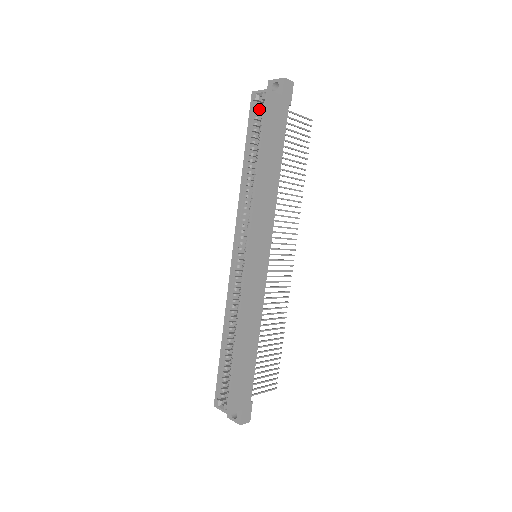
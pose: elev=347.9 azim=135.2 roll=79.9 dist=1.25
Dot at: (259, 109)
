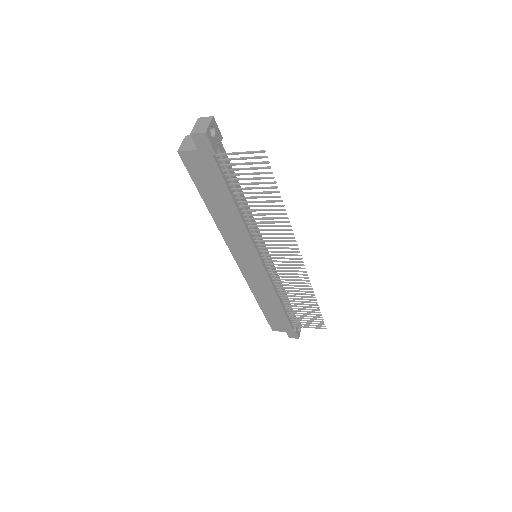
Dot at: occluded
